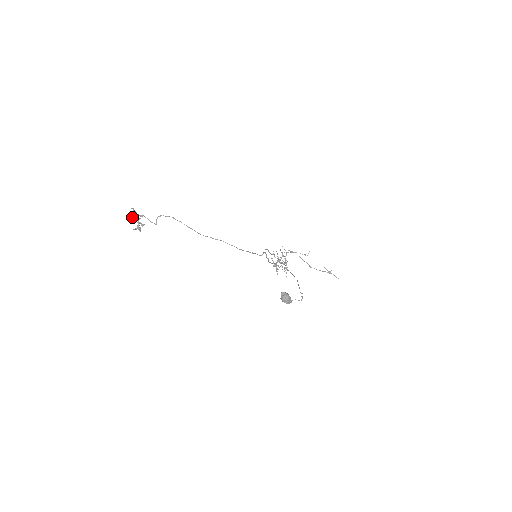
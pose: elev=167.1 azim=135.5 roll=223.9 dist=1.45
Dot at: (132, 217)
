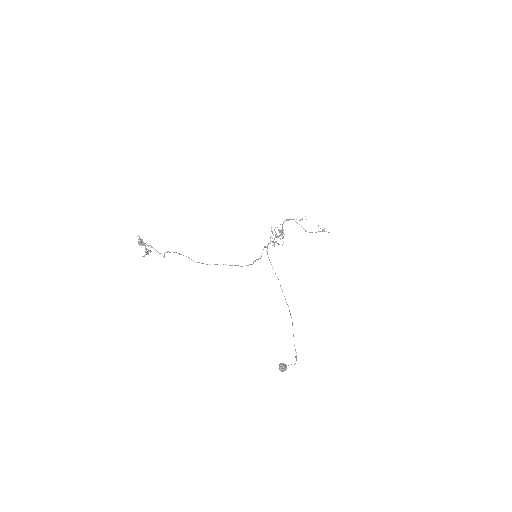
Dot at: (139, 244)
